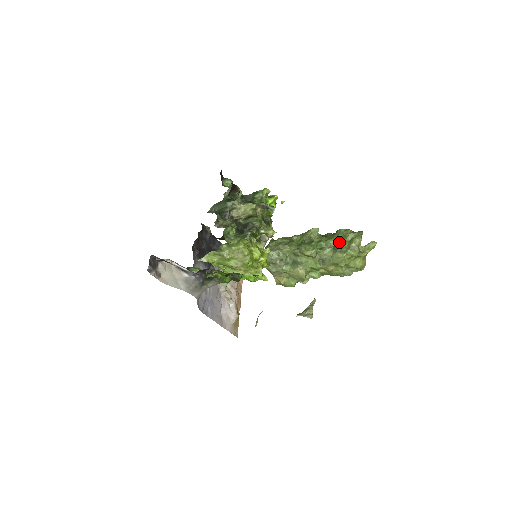
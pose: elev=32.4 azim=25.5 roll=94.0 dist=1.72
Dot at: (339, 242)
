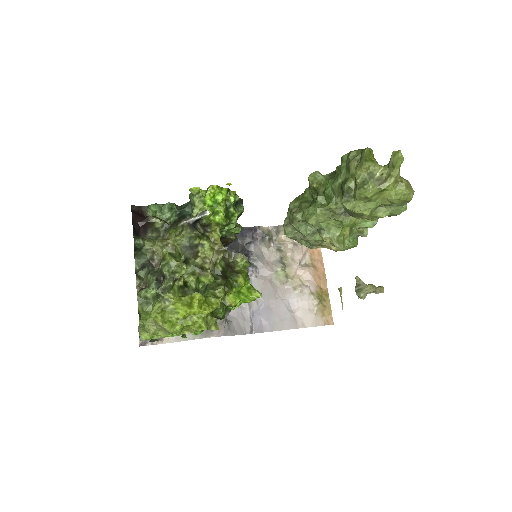
Dot at: (342, 184)
